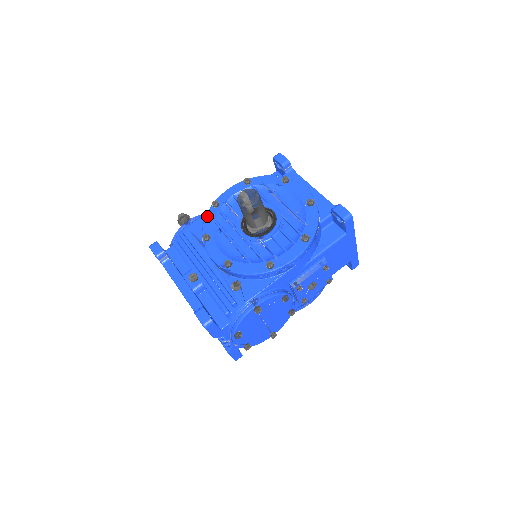
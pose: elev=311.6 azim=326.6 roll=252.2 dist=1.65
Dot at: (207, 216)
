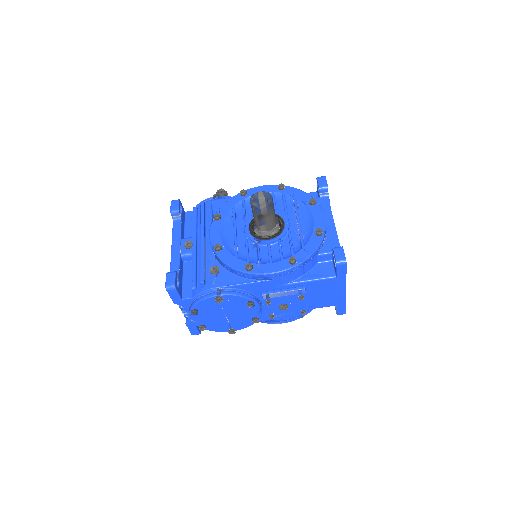
Dot at: (230, 199)
